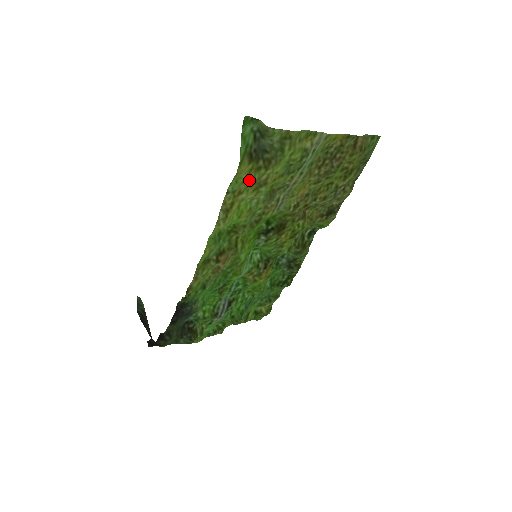
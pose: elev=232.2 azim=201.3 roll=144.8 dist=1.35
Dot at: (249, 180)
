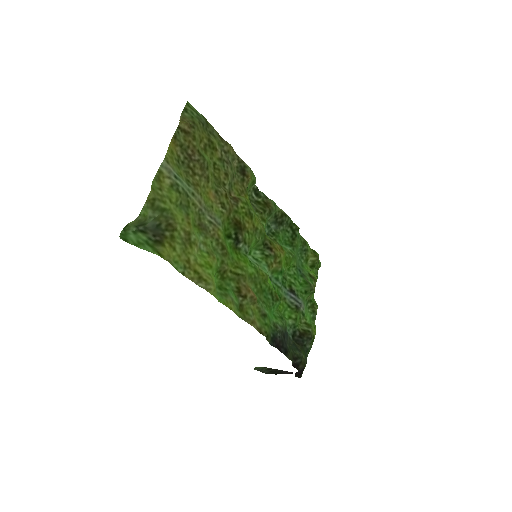
Dot at: (179, 249)
